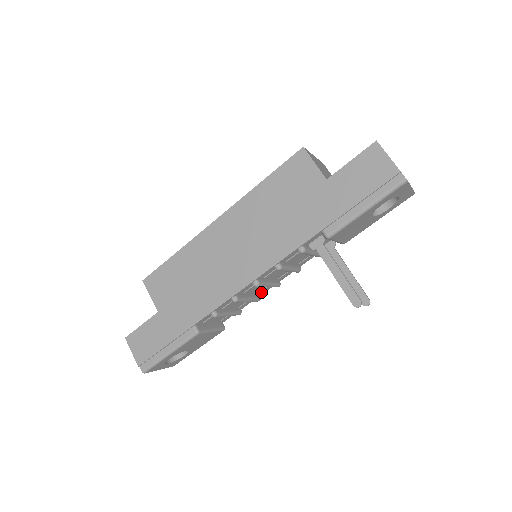
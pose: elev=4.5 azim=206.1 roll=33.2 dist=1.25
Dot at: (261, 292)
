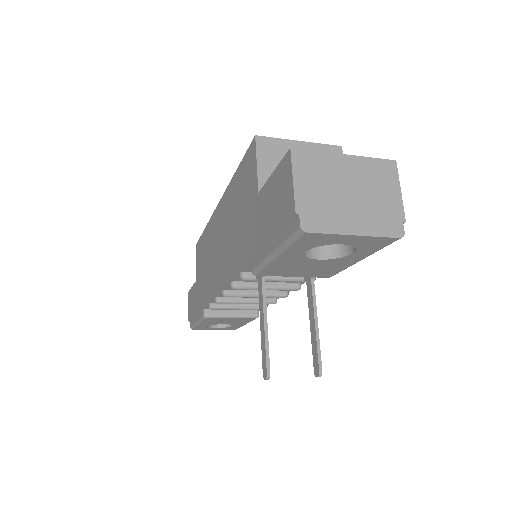
Dot at: occluded
